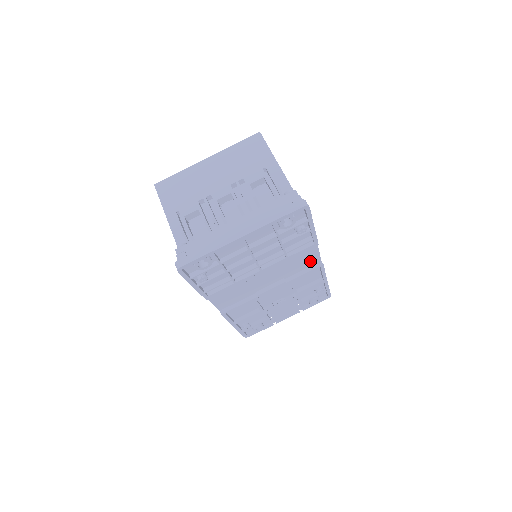
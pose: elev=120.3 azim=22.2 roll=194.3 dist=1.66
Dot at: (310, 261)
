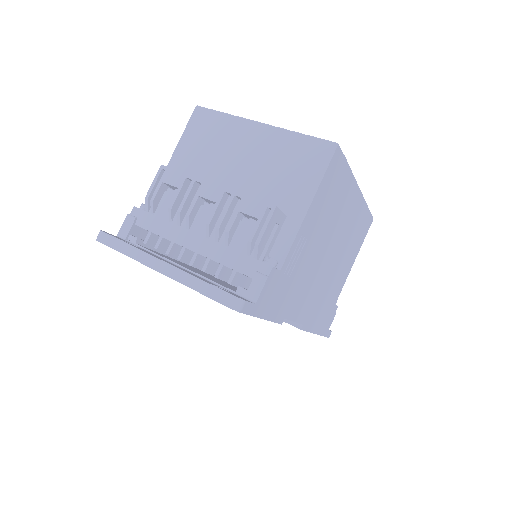
Dot at: occluded
